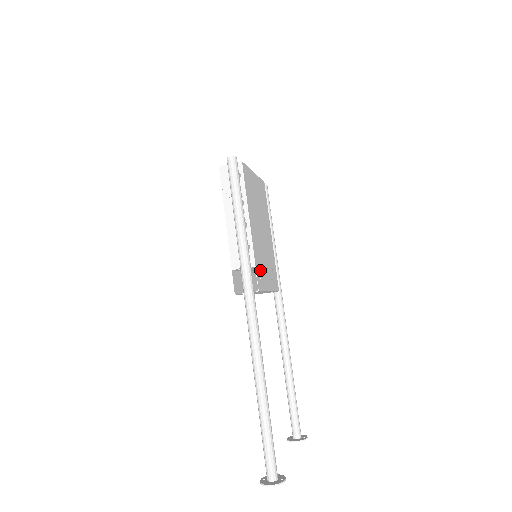
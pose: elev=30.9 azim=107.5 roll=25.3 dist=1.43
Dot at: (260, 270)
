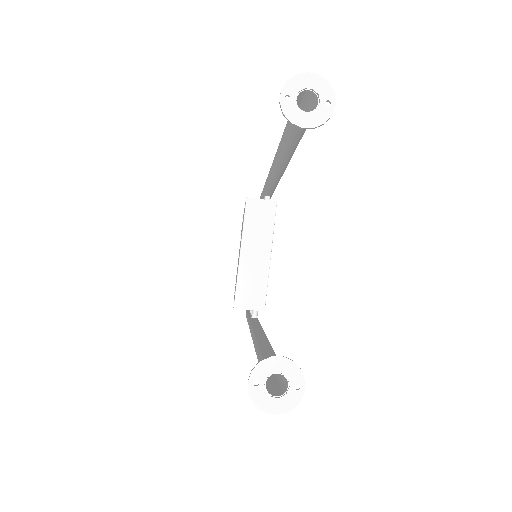
Dot at: occluded
